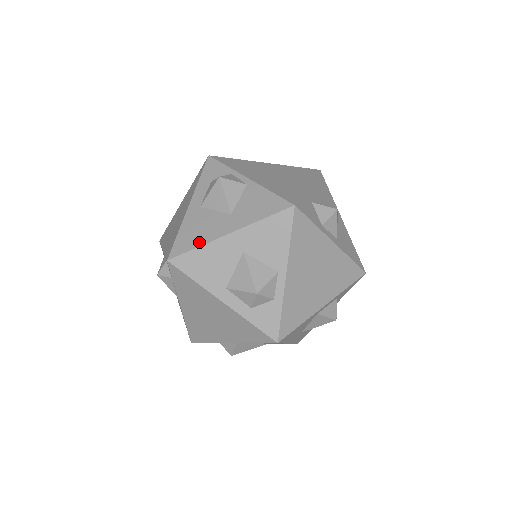
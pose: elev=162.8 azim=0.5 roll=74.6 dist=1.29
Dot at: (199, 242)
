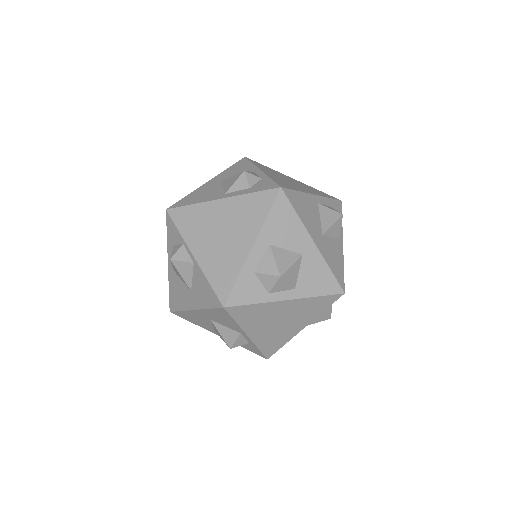
Dot at: (180, 307)
